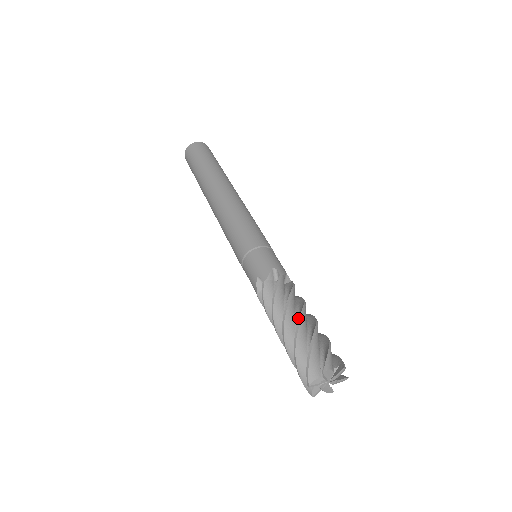
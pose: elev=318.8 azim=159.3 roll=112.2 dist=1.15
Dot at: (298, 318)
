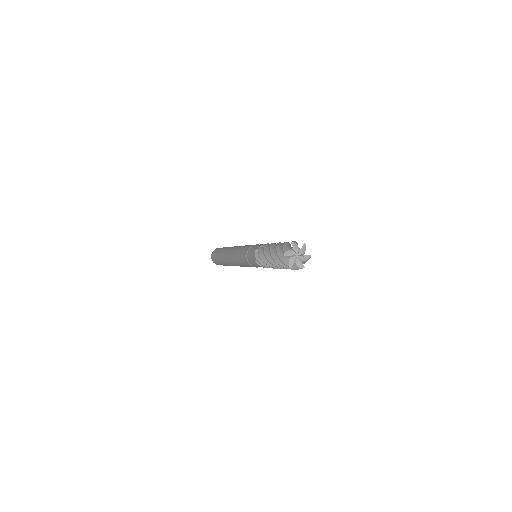
Dot at: occluded
